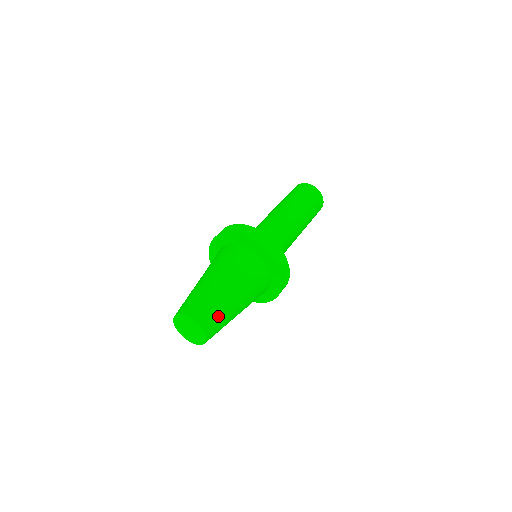
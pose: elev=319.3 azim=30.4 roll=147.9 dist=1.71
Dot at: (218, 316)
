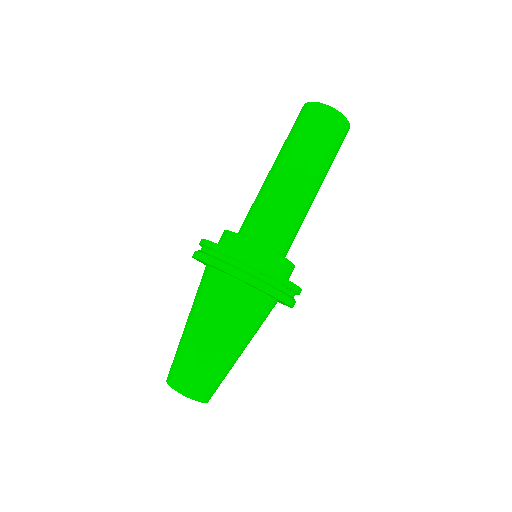
Dot at: occluded
